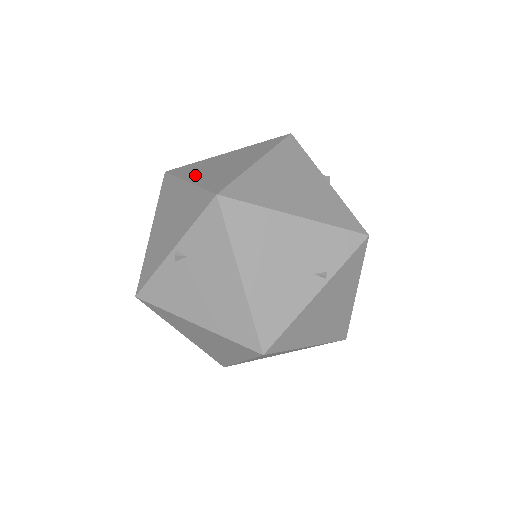
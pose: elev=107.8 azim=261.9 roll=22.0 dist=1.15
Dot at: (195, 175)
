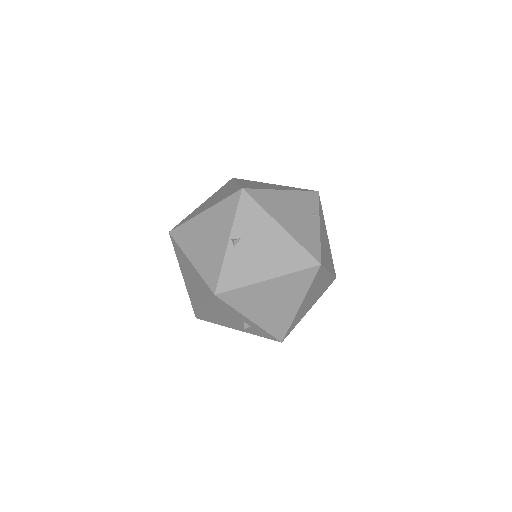
Dot at: (203, 210)
